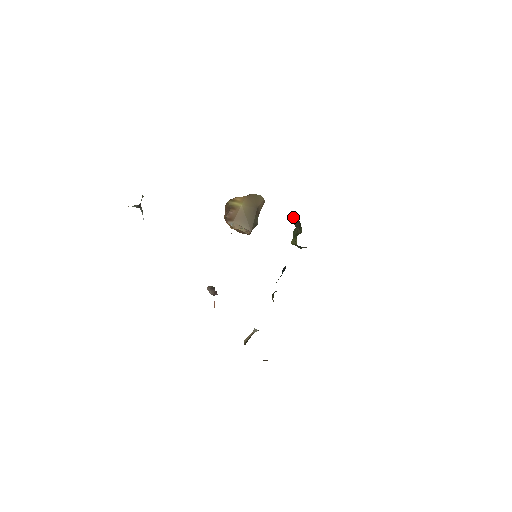
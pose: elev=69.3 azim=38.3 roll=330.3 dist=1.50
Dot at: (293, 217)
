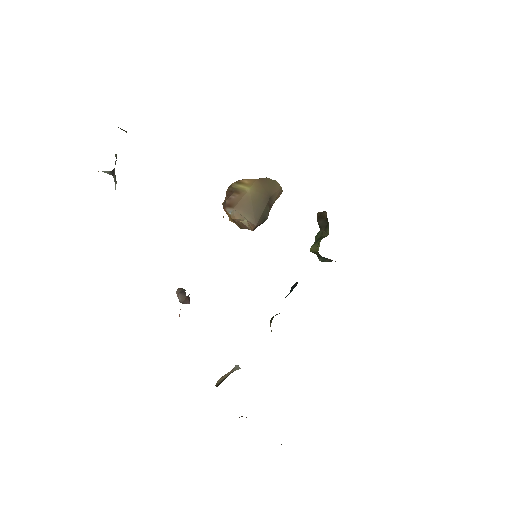
Dot at: (319, 214)
